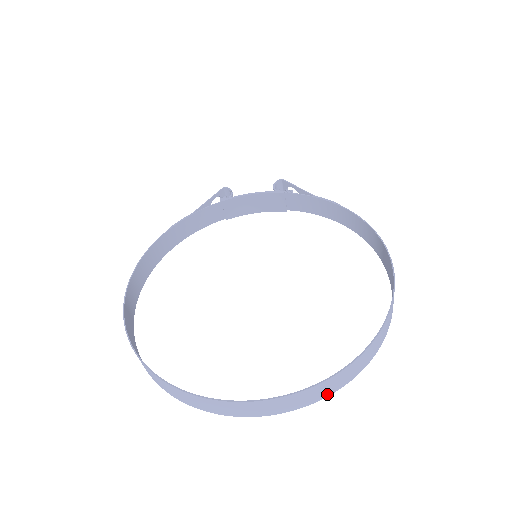
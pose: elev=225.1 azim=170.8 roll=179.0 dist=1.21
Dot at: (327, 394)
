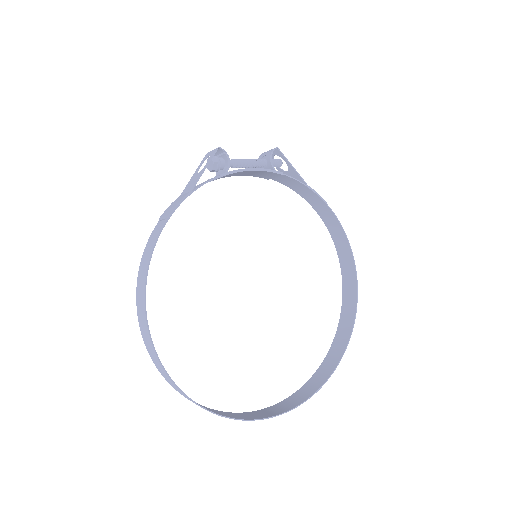
Dot at: (307, 385)
